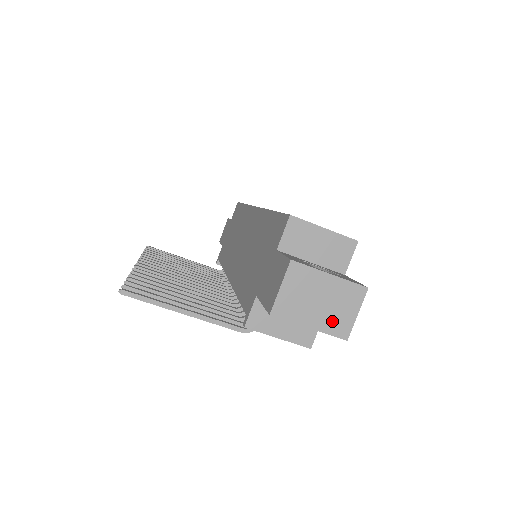
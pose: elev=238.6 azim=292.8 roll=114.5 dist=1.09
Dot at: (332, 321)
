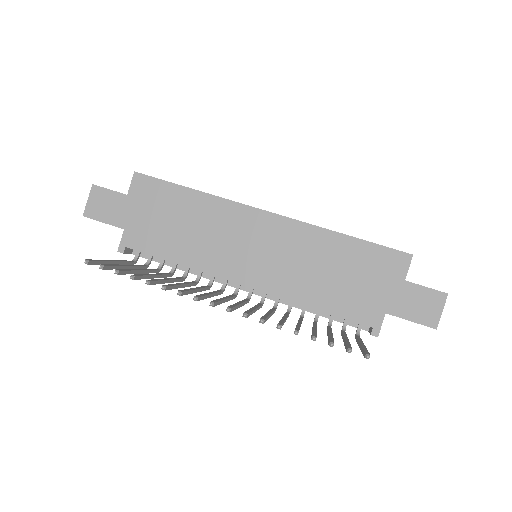
Dot at: occluded
